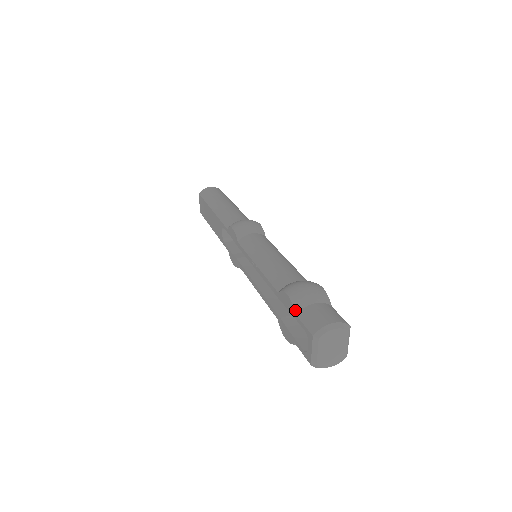
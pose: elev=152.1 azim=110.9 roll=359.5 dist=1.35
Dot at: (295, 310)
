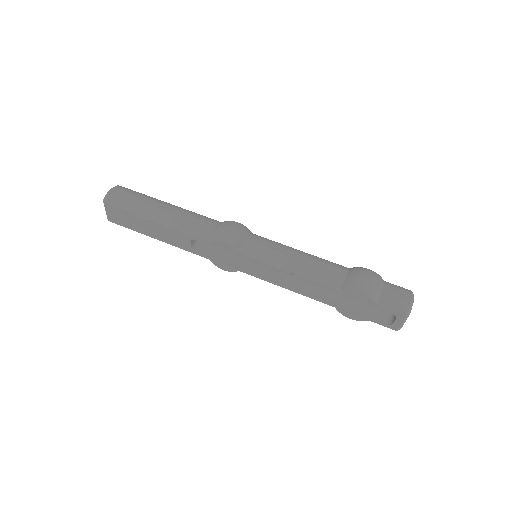
Dot at: (375, 302)
